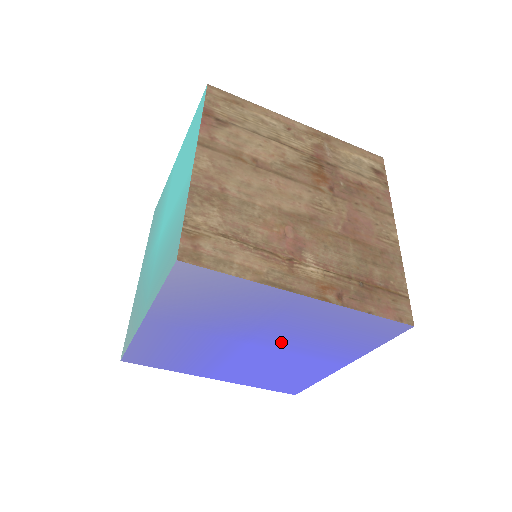
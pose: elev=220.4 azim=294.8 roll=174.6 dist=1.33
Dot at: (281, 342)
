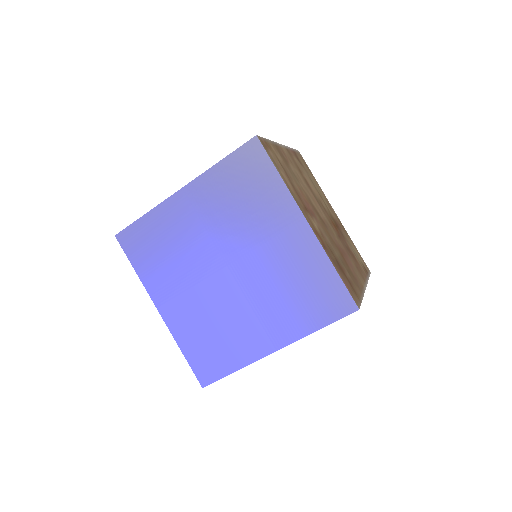
Dot at: (252, 277)
